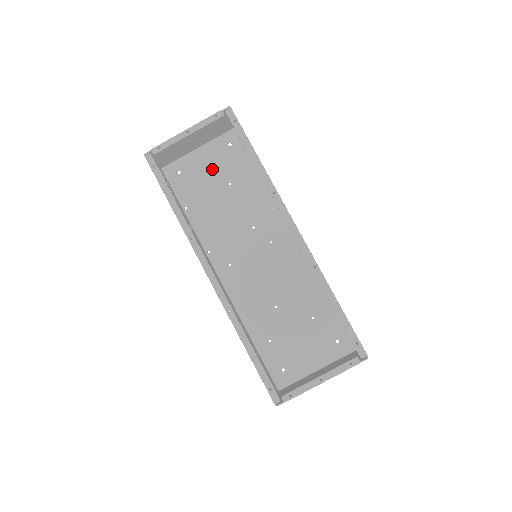
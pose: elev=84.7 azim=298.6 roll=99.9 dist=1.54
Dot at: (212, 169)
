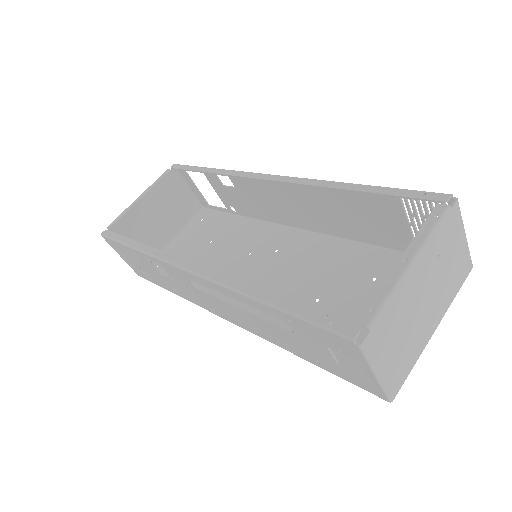
Dot at: (189, 244)
